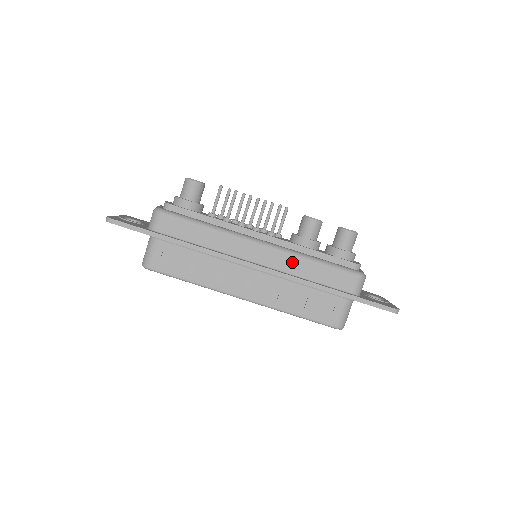
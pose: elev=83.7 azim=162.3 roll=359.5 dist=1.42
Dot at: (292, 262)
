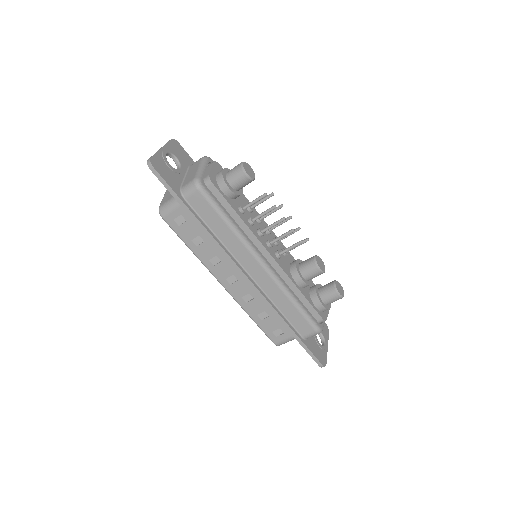
Dot at: (276, 292)
